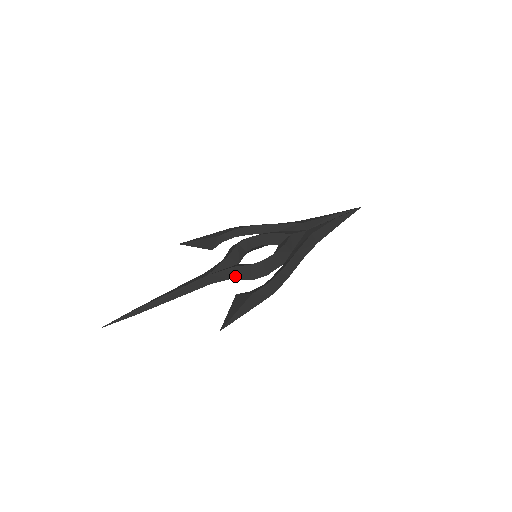
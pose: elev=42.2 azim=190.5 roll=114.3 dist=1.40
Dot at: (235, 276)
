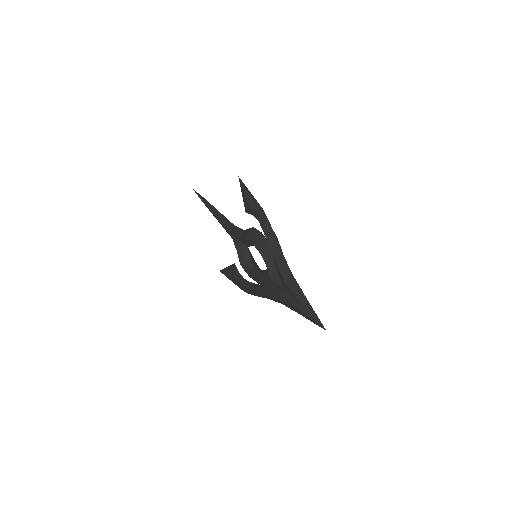
Dot at: occluded
